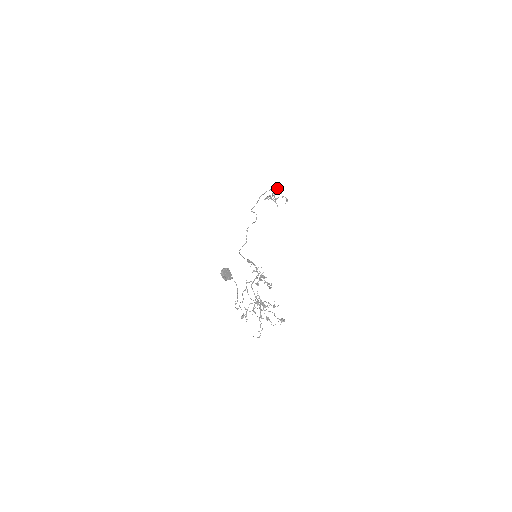
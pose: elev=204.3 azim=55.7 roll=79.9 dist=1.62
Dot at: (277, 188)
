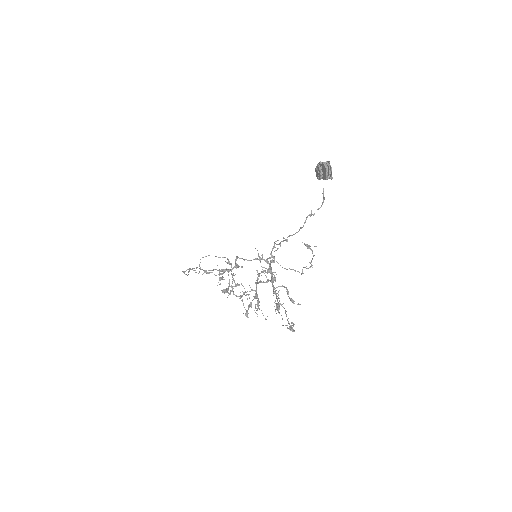
Dot at: occluded
